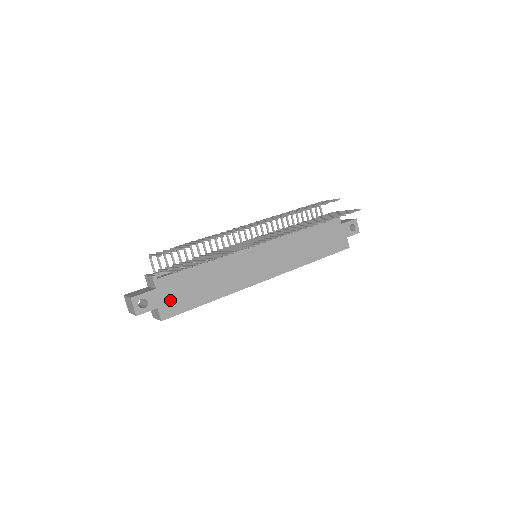
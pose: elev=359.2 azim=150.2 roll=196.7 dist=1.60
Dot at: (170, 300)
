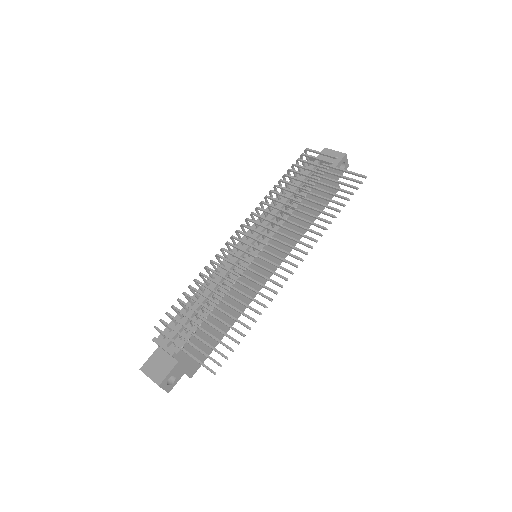
Dot at: (193, 359)
